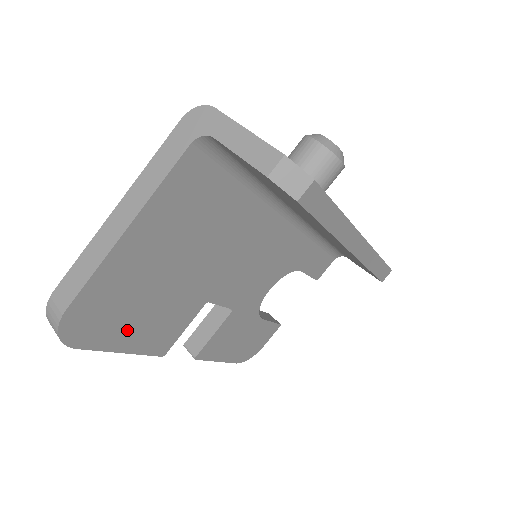
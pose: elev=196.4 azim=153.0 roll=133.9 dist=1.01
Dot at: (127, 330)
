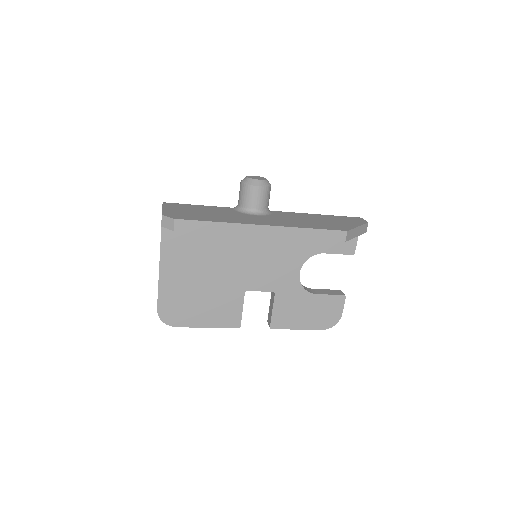
Dot at: (200, 315)
